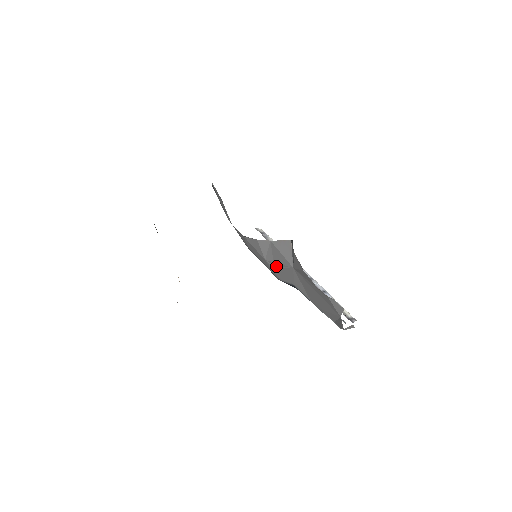
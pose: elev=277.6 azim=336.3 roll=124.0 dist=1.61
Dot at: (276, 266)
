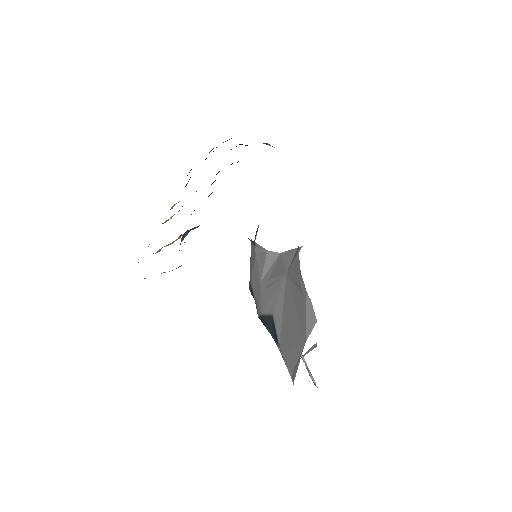
Dot at: (268, 285)
